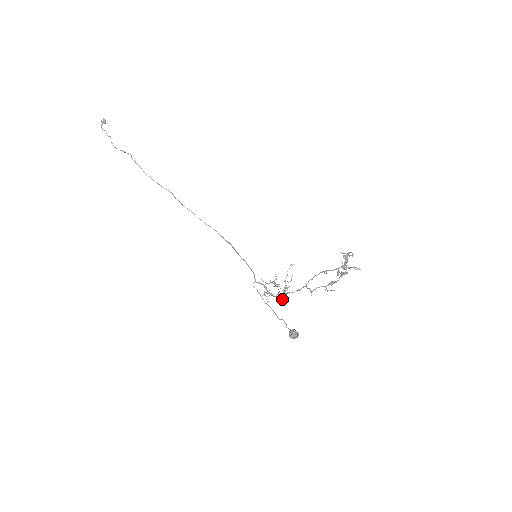
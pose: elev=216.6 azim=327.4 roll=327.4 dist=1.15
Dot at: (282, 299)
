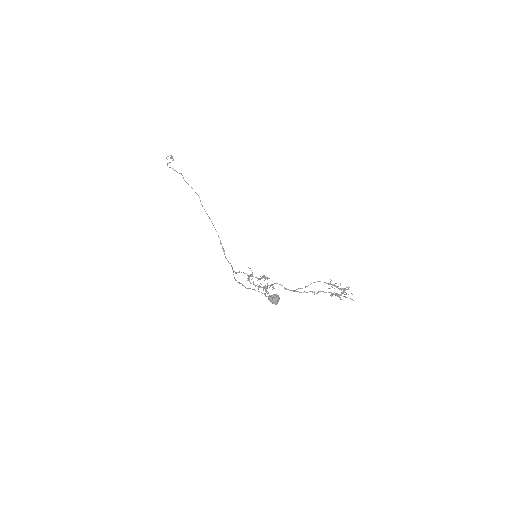
Dot at: (264, 287)
